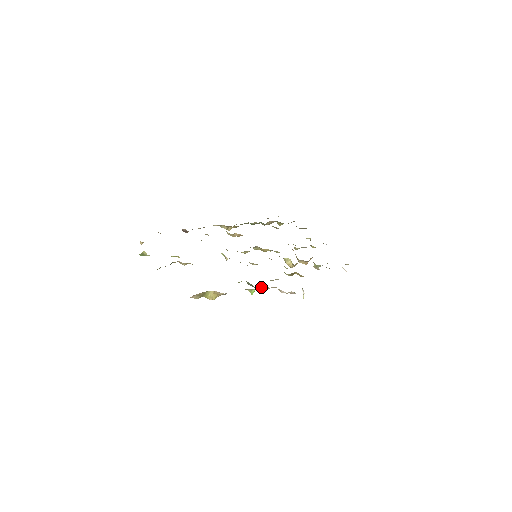
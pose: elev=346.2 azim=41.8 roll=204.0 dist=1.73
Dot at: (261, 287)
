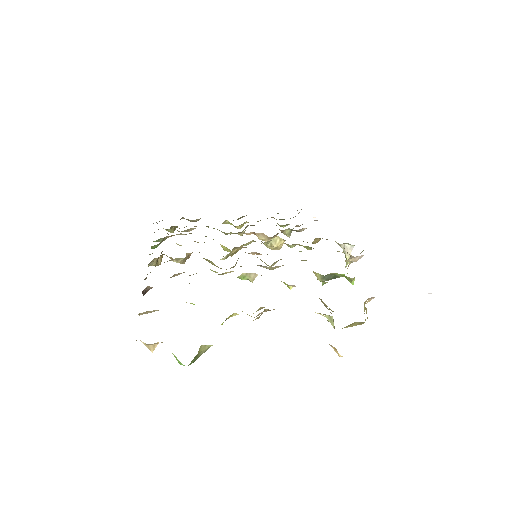
Dot at: occluded
